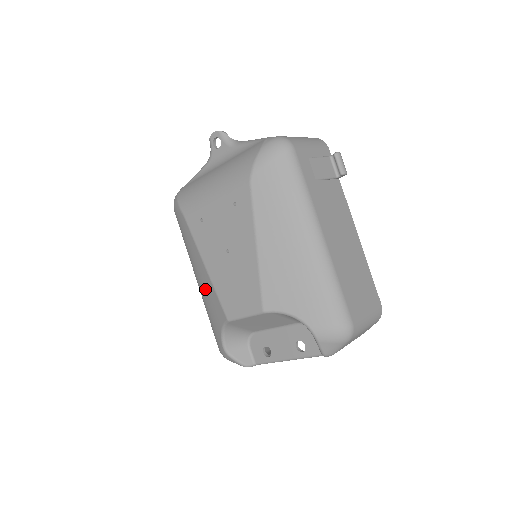
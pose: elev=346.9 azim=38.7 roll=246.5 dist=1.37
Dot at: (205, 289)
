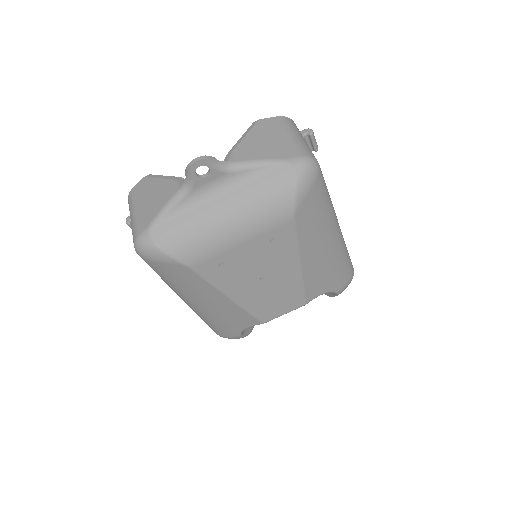
Dot at: (220, 311)
